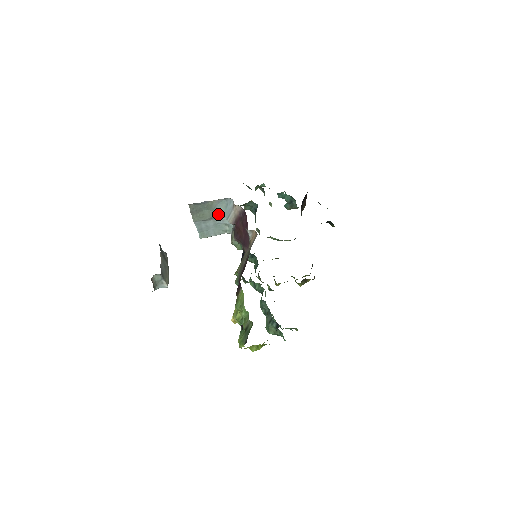
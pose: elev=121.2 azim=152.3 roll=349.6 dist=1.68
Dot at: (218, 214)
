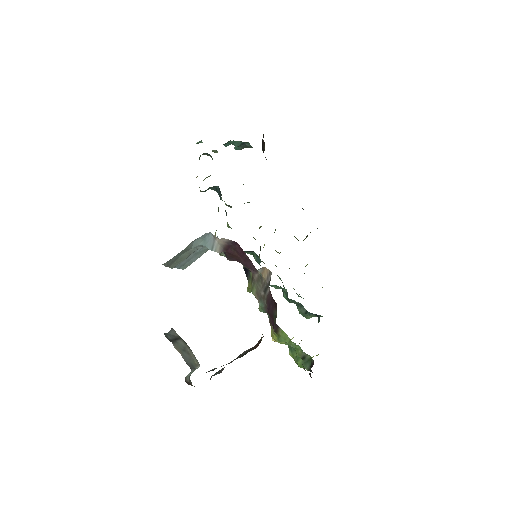
Dot at: (196, 248)
